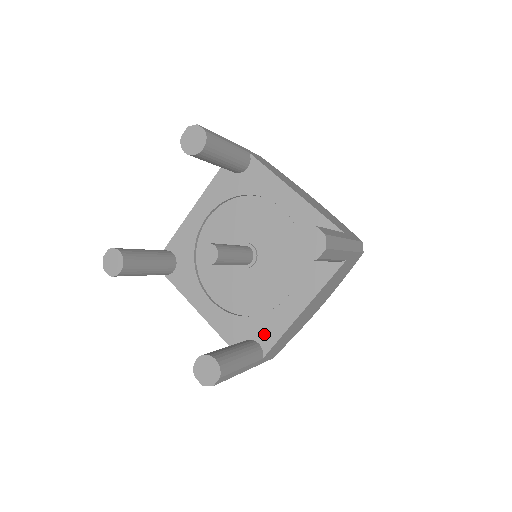
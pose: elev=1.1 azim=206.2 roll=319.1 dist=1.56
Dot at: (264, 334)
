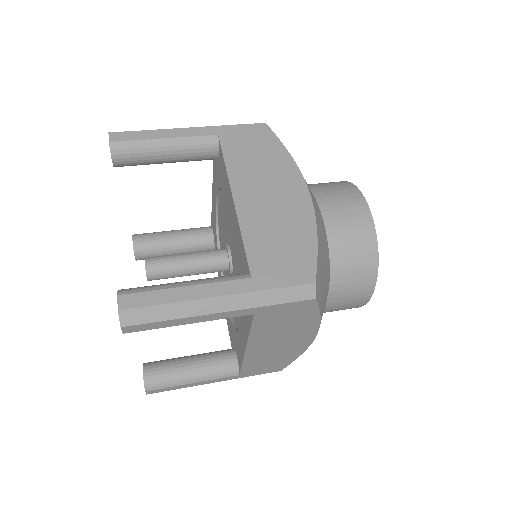
Dot at: (238, 351)
